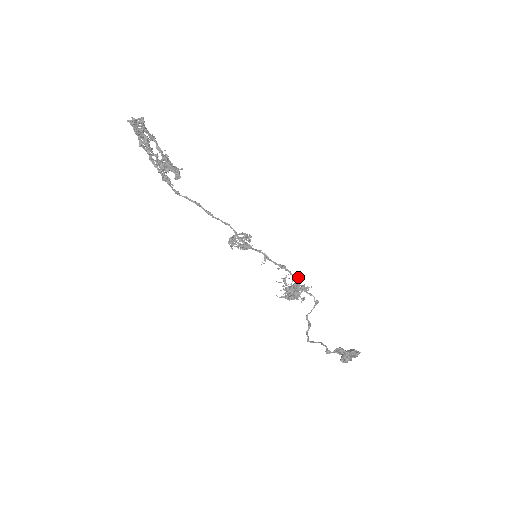
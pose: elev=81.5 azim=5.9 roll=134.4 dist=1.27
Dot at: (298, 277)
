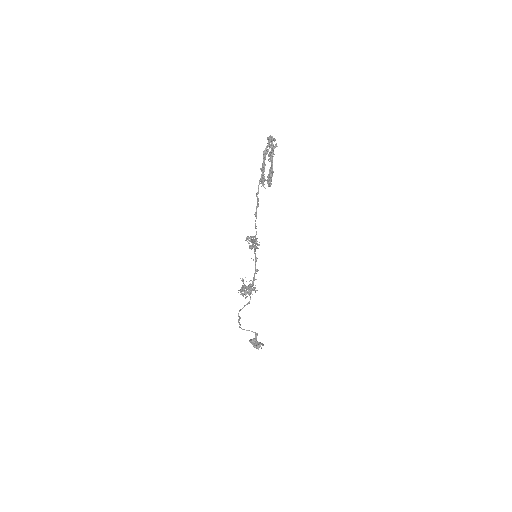
Dot at: occluded
